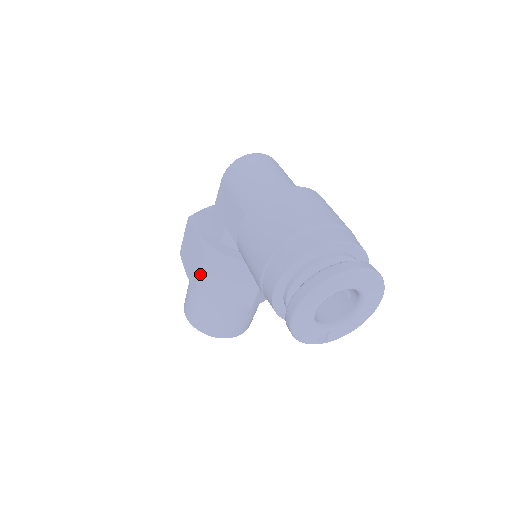
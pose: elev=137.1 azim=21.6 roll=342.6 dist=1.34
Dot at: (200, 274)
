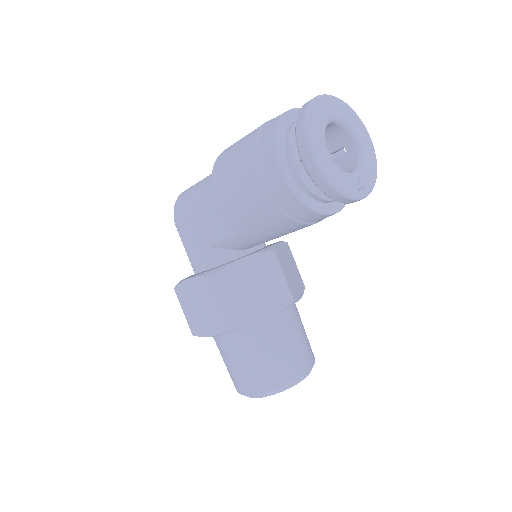
Dot at: (222, 304)
